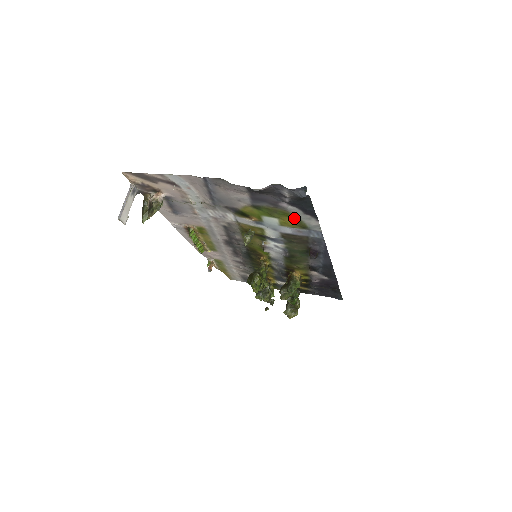
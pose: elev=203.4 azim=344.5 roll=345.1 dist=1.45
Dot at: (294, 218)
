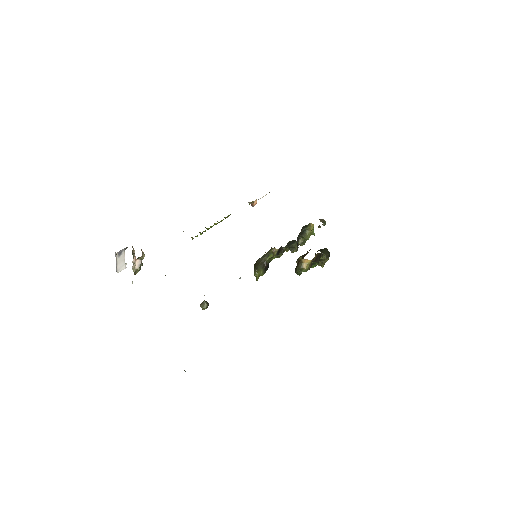
Dot at: occluded
